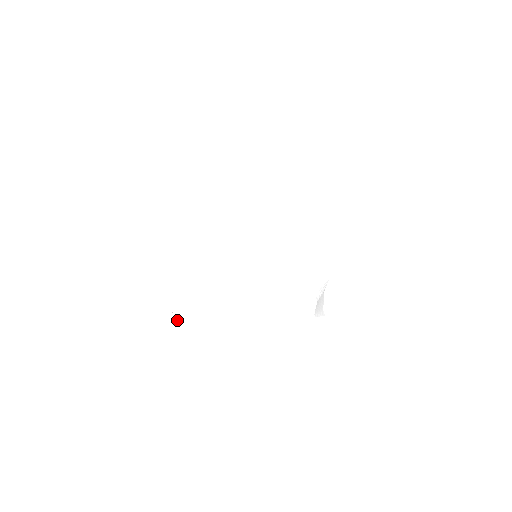
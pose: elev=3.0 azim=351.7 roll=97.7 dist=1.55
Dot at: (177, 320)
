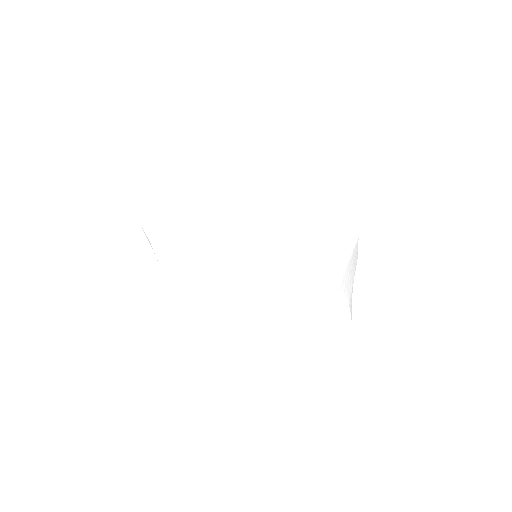
Dot at: (281, 379)
